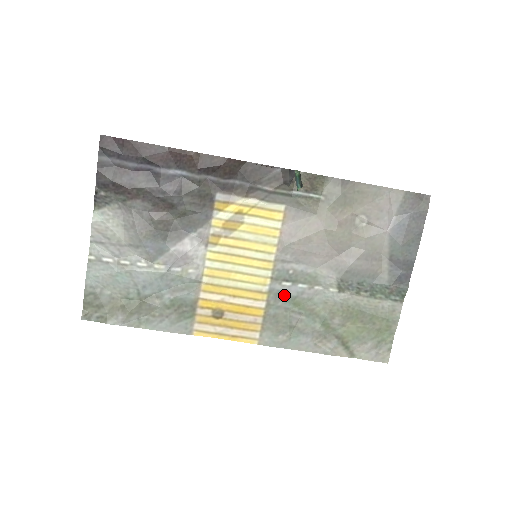
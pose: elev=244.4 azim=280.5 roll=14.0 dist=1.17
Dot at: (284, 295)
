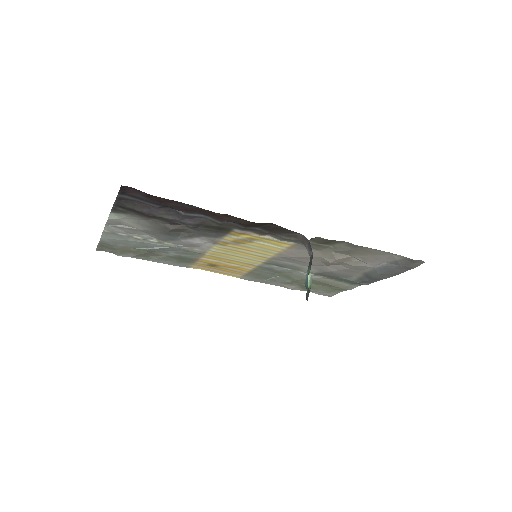
Dot at: (270, 269)
